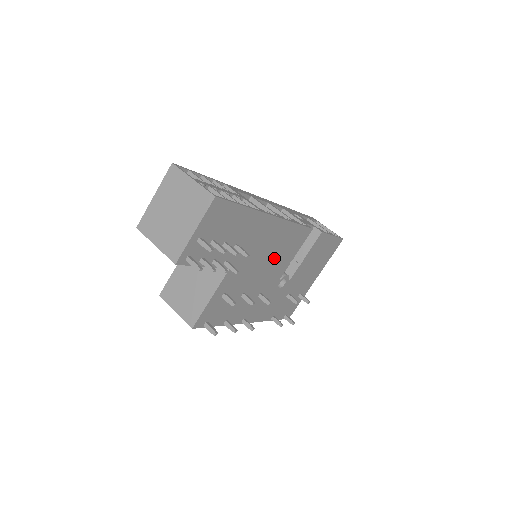
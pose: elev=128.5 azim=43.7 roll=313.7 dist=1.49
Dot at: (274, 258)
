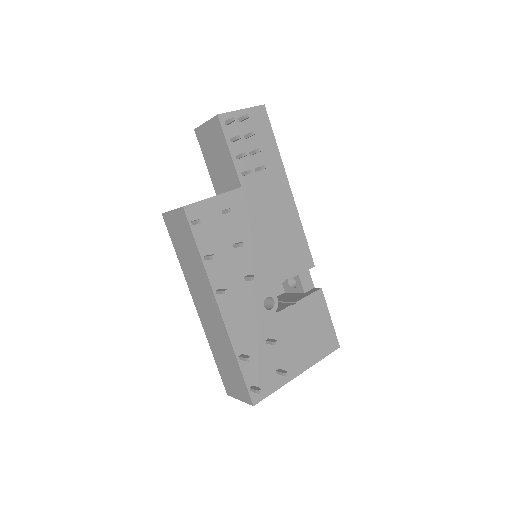
Dot at: (275, 244)
